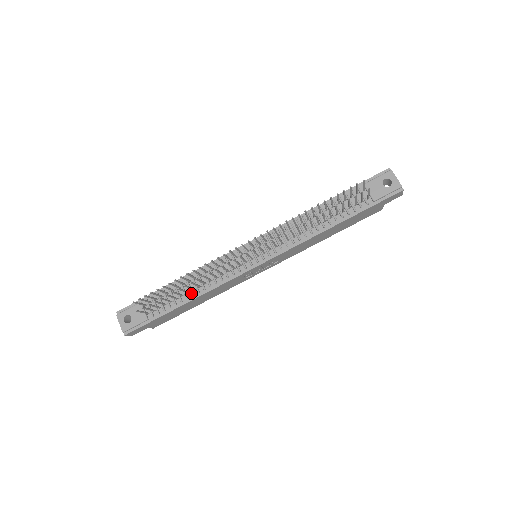
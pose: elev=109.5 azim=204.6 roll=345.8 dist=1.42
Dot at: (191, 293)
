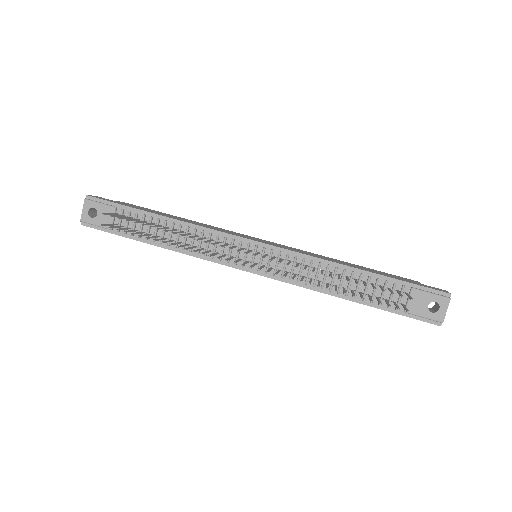
Dot at: (168, 242)
